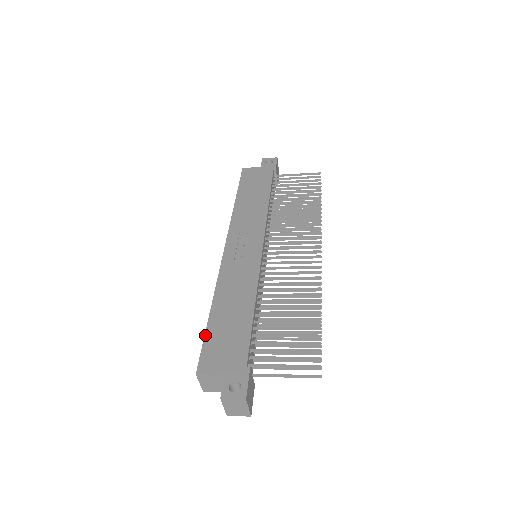
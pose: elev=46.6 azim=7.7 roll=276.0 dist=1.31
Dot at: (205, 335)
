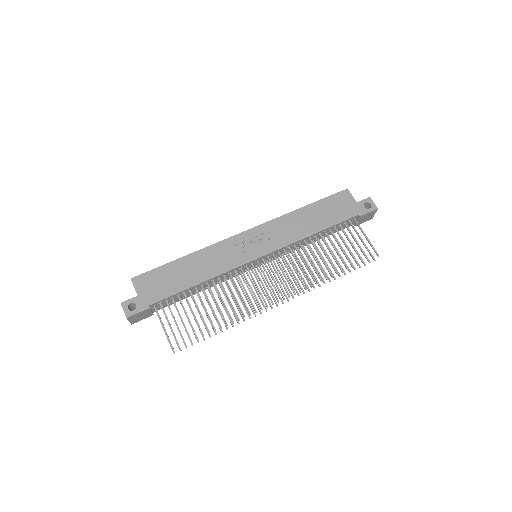
Dot at: (161, 266)
